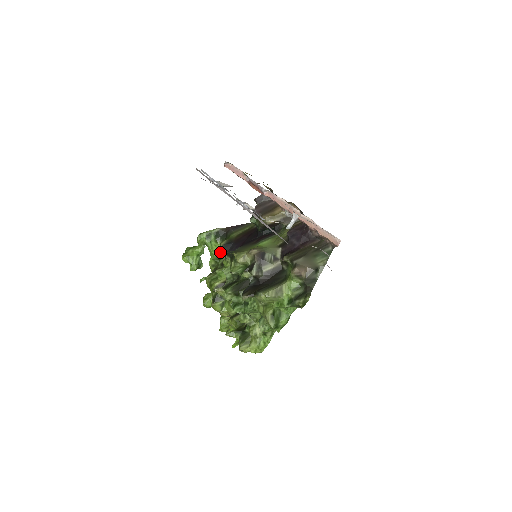
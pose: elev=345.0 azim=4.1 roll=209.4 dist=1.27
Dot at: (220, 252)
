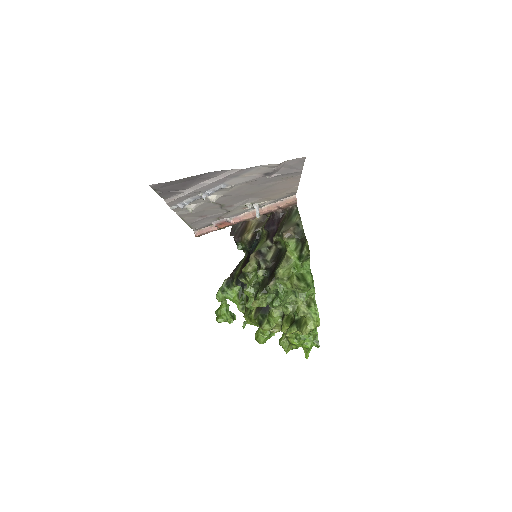
Dot at: (239, 294)
